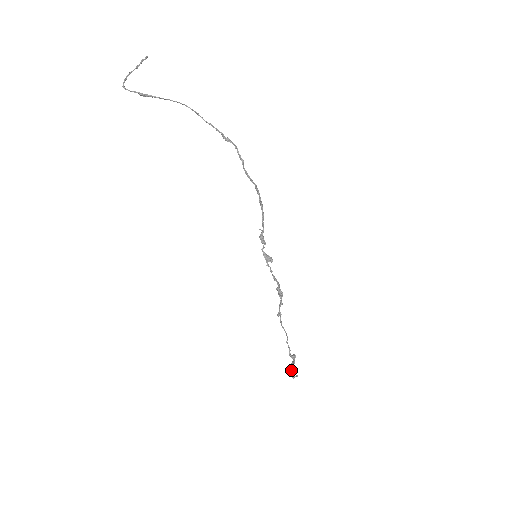
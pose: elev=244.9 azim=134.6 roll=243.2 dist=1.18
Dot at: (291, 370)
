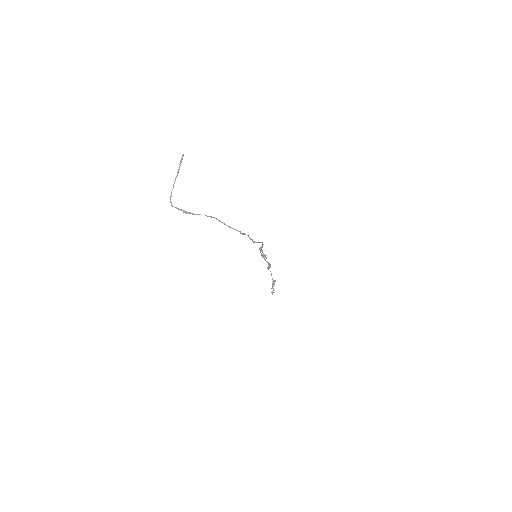
Dot at: occluded
